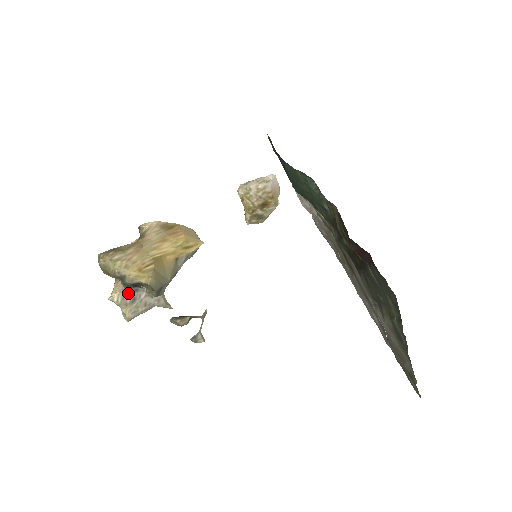
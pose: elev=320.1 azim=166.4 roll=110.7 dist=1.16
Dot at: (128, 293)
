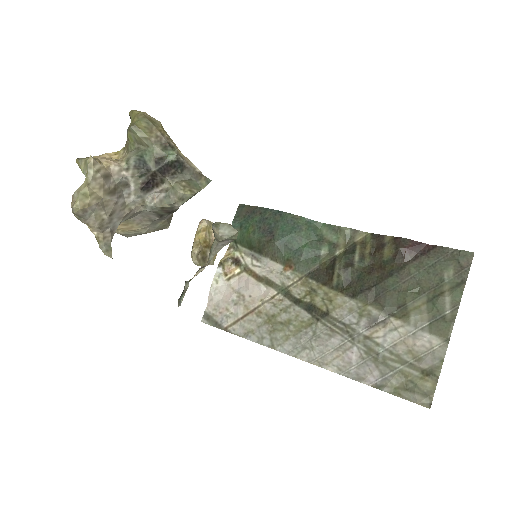
Dot at: (113, 178)
